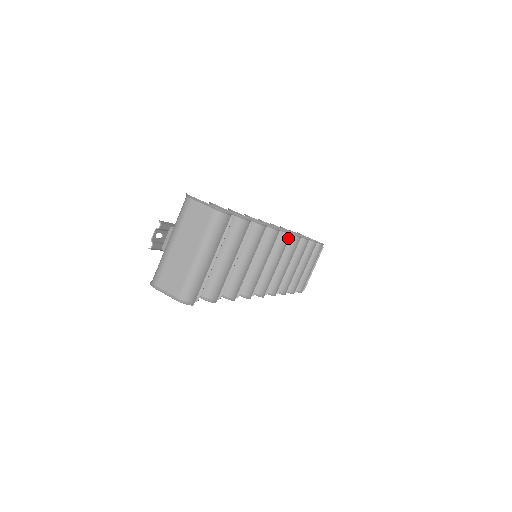
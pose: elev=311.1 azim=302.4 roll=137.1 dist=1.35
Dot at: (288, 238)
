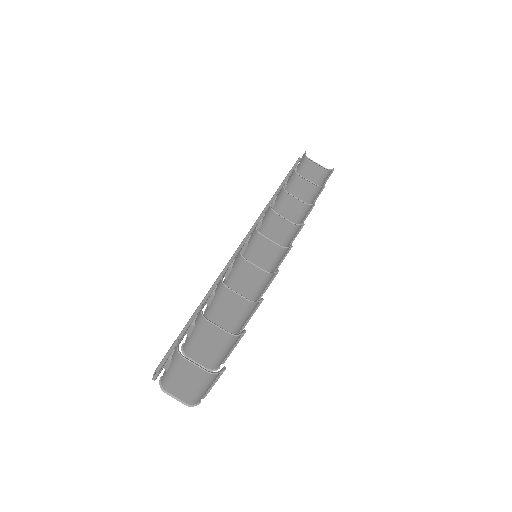
Dot at: (289, 248)
